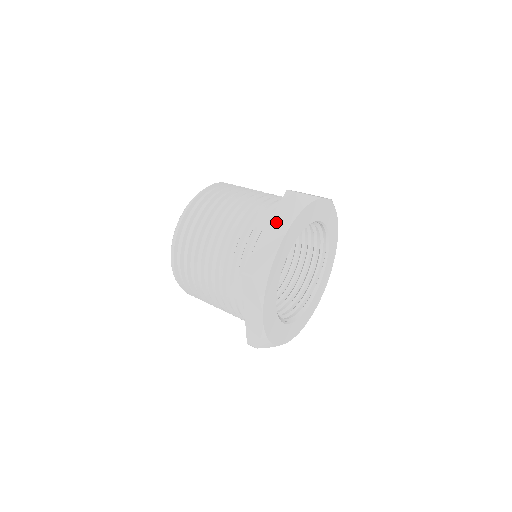
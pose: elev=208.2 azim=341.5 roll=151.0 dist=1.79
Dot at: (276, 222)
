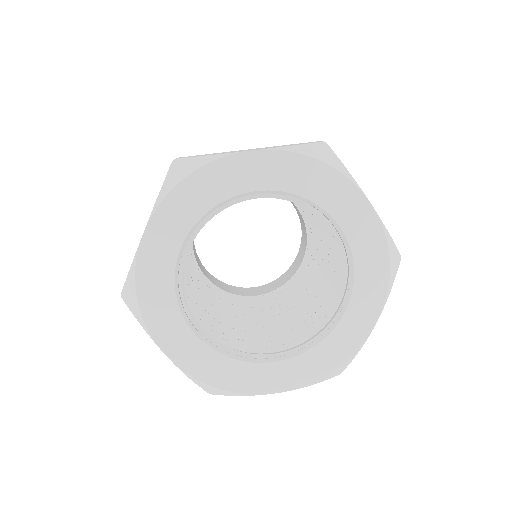
Dot at: occluded
